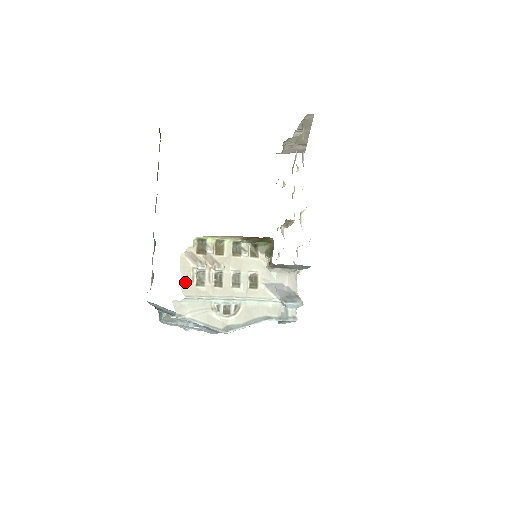
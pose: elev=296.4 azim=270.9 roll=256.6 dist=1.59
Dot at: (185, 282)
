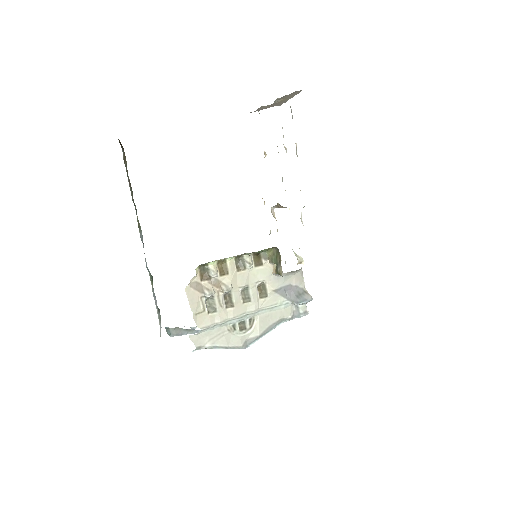
Dot at: (197, 314)
